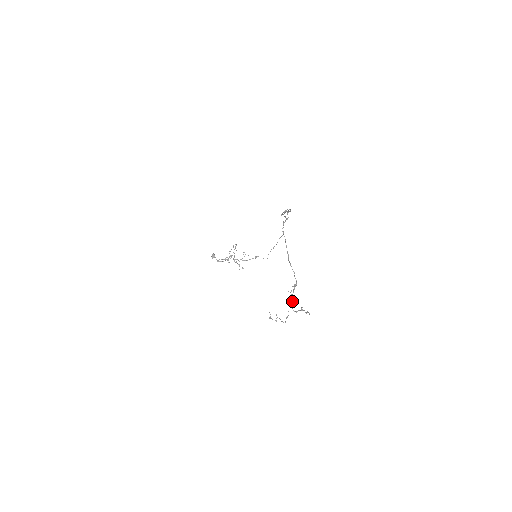
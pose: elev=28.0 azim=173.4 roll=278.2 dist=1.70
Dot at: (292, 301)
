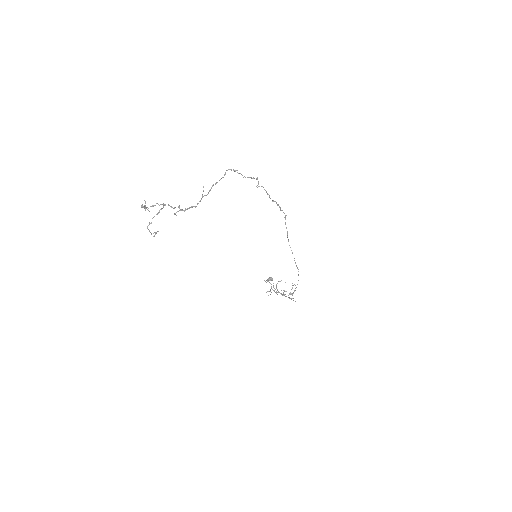
Dot at: occluded
